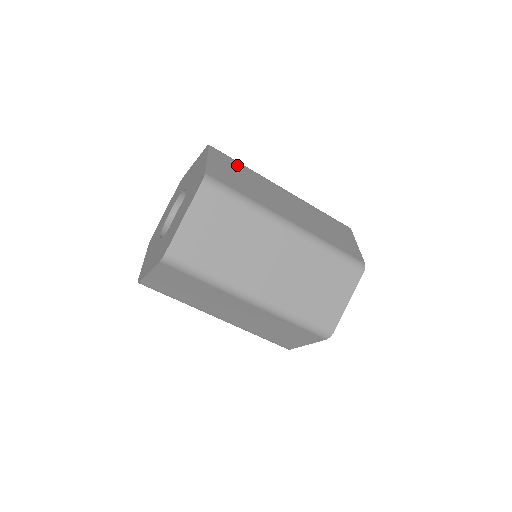
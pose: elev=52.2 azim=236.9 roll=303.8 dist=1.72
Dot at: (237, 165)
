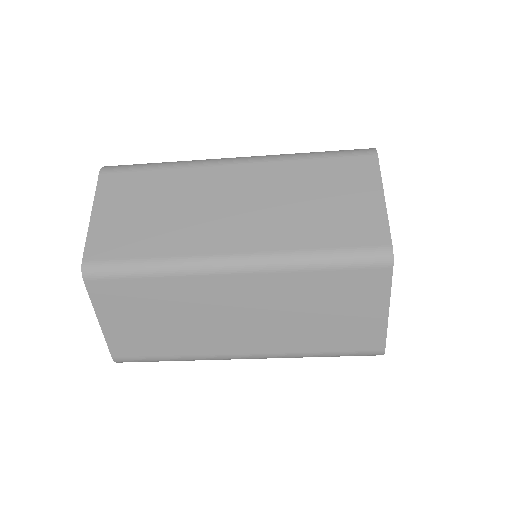
Dot at: occluded
